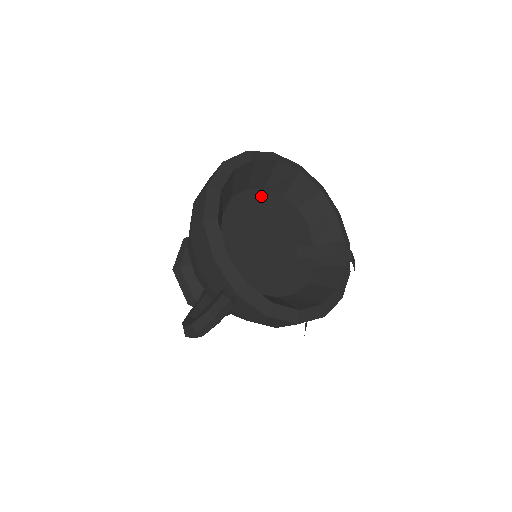
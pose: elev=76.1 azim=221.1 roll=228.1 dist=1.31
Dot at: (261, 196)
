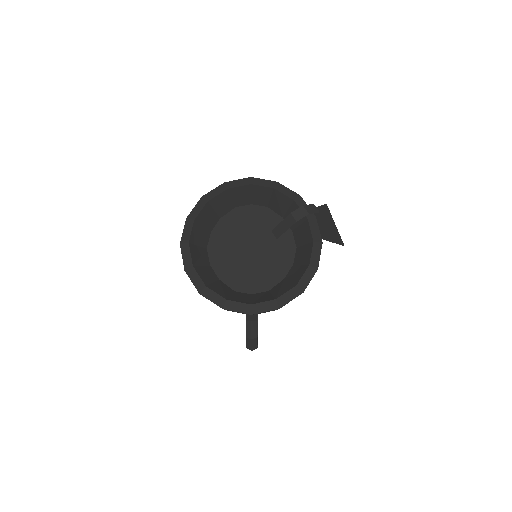
Dot at: (222, 225)
